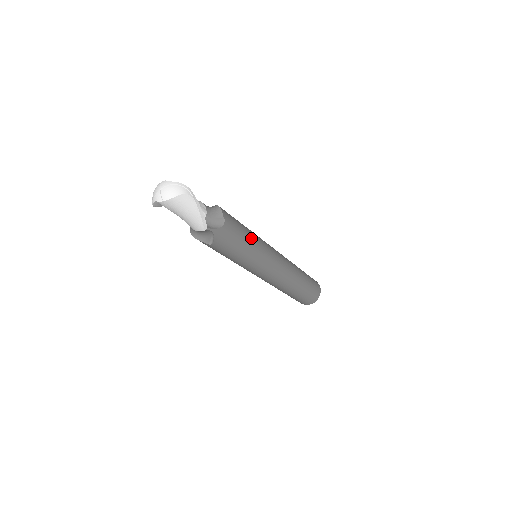
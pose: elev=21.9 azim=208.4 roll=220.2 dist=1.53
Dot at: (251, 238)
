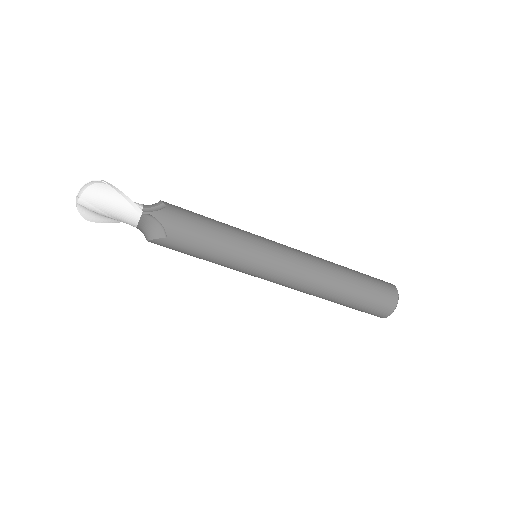
Dot at: (220, 224)
